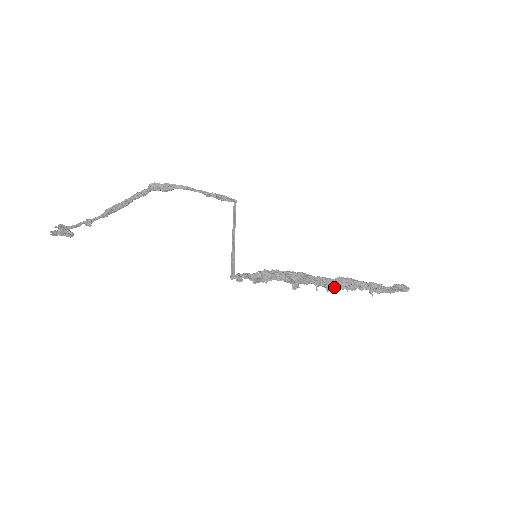
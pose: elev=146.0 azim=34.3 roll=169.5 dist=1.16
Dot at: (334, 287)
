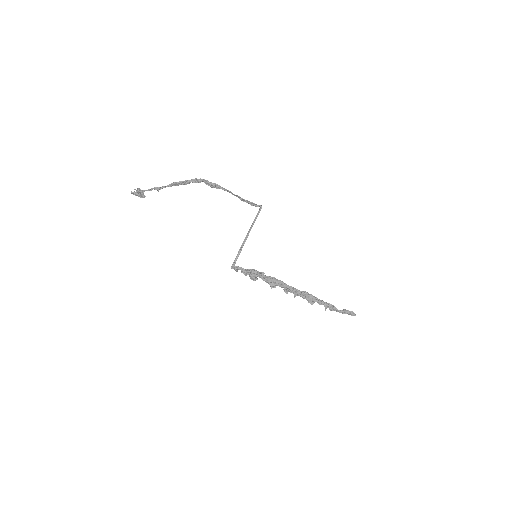
Dot at: (300, 296)
